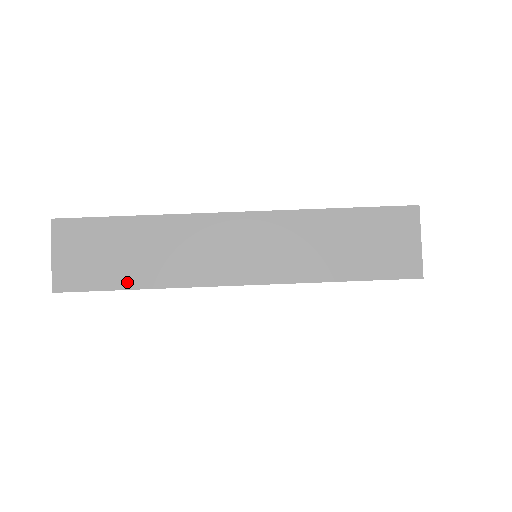
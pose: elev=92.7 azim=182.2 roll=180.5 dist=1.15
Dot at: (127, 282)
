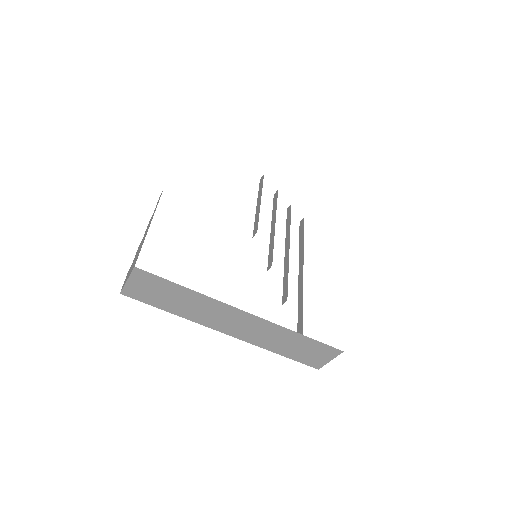
Dot at: (167, 308)
